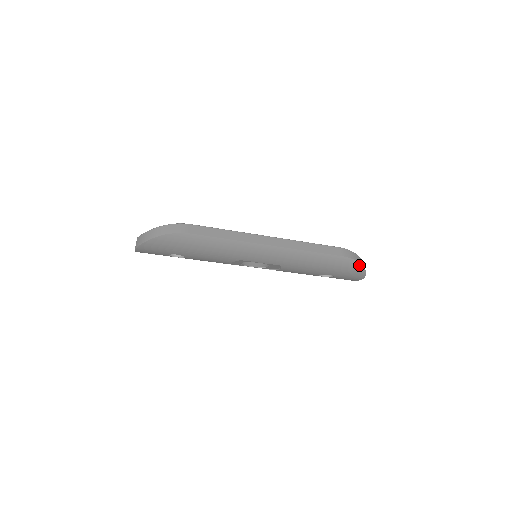
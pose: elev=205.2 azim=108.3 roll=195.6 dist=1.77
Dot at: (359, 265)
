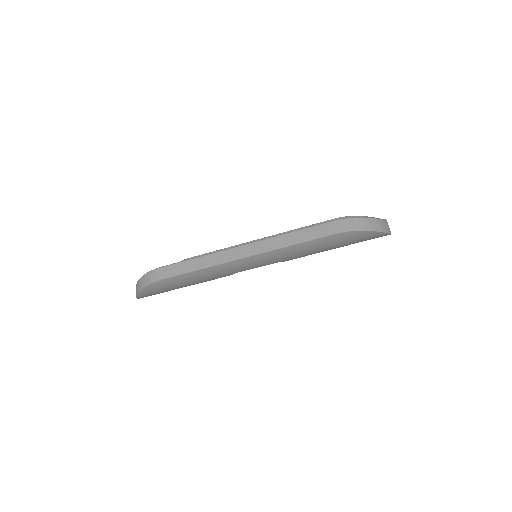
Dot at: (365, 232)
